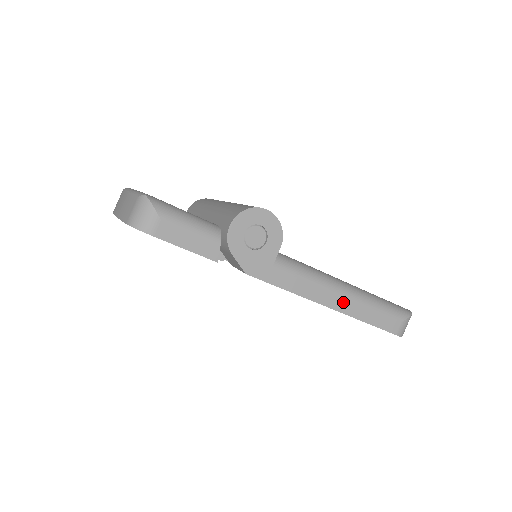
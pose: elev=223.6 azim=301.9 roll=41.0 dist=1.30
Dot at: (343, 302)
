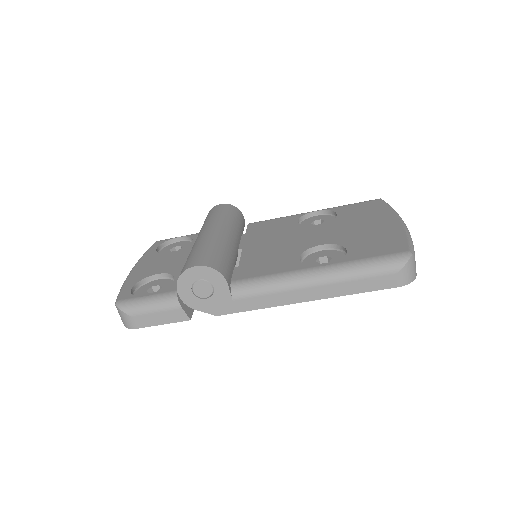
Dot at: (318, 291)
